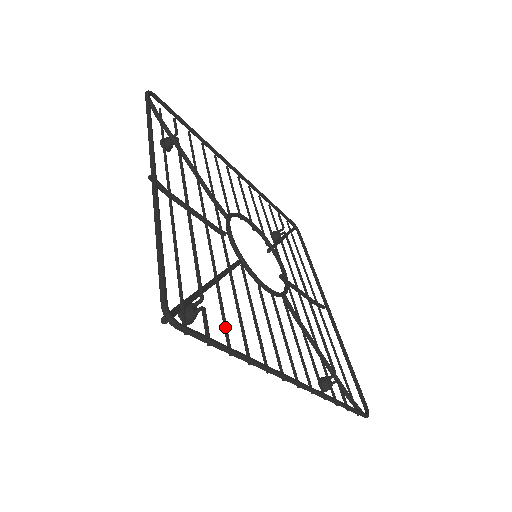
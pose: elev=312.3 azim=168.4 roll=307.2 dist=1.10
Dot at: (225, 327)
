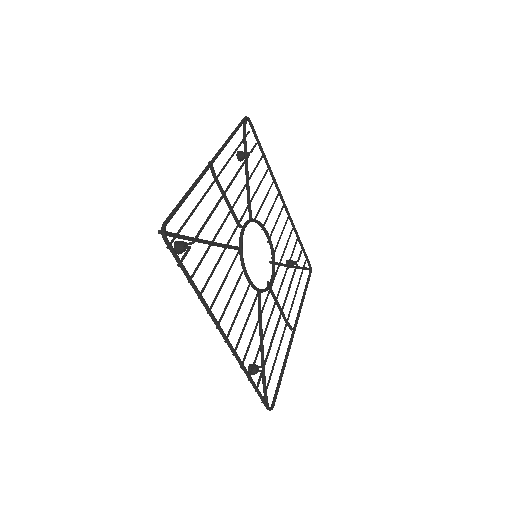
Dot at: (197, 267)
